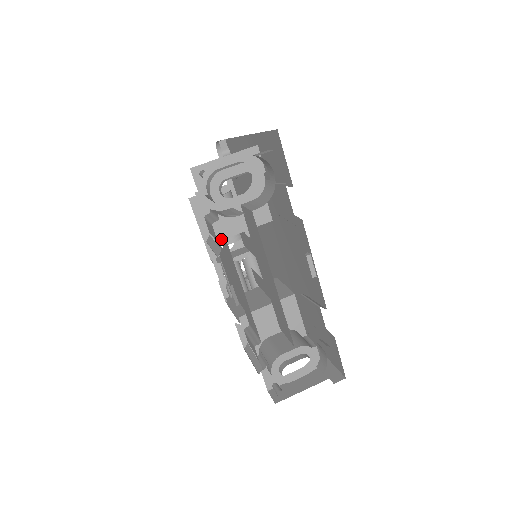
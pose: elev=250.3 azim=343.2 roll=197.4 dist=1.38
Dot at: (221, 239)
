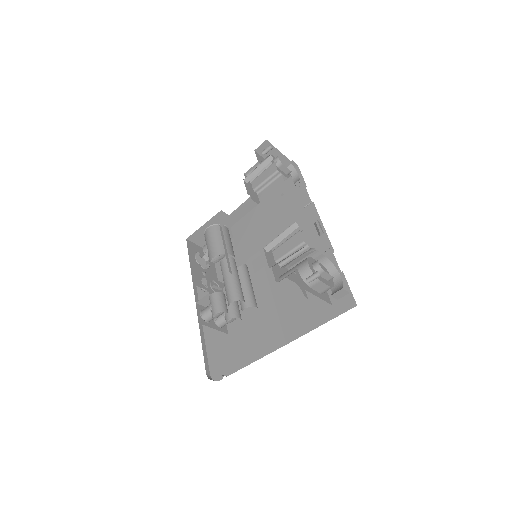
Dot at: (263, 191)
